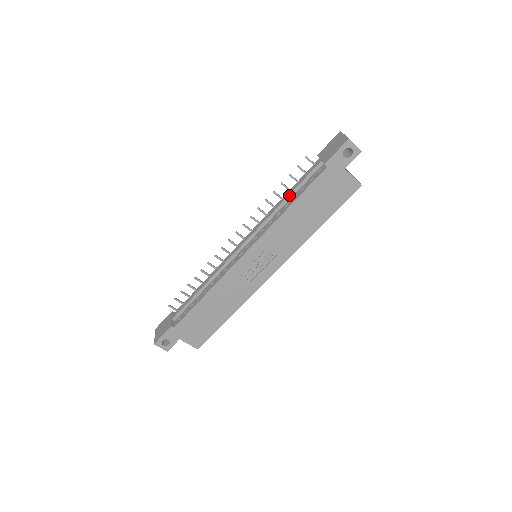
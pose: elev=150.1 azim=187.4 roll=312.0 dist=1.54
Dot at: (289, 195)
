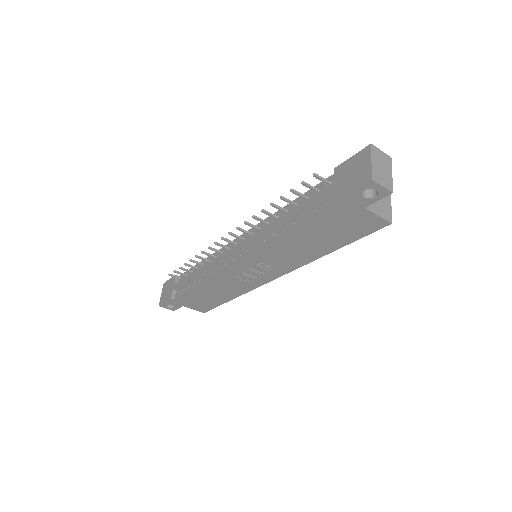
Dot at: (289, 216)
